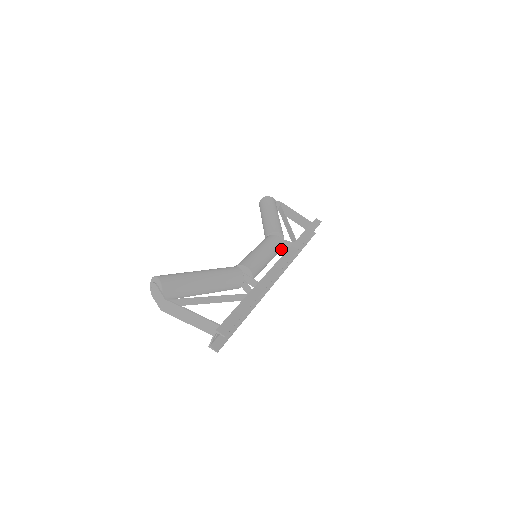
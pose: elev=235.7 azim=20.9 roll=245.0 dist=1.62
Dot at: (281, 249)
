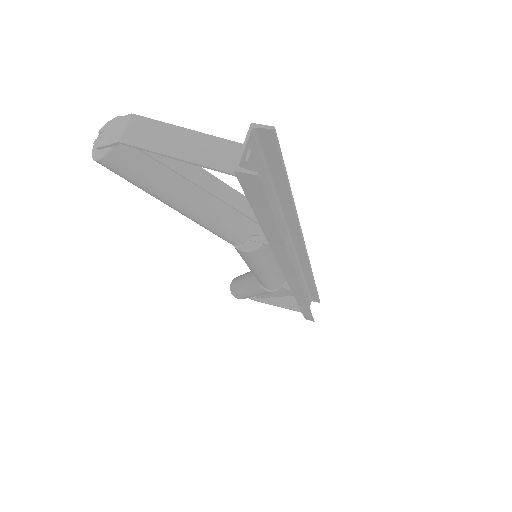
Dot at: (284, 282)
